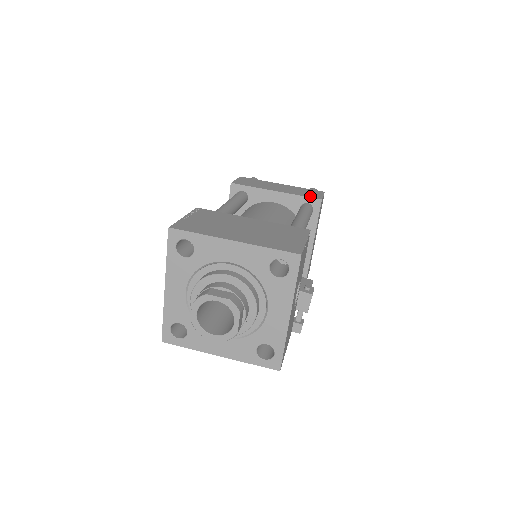
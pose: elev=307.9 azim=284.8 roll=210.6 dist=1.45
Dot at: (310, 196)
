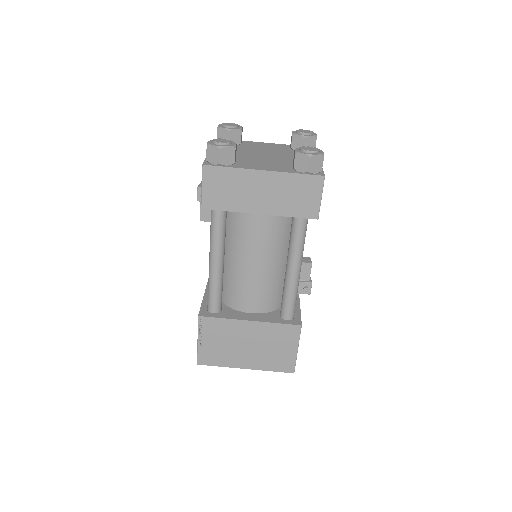
Dot at: (303, 214)
